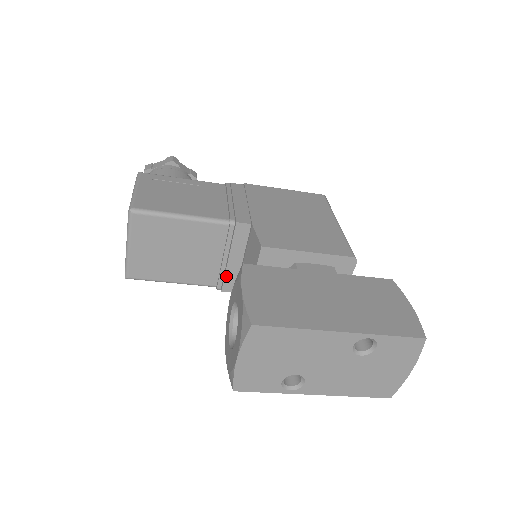
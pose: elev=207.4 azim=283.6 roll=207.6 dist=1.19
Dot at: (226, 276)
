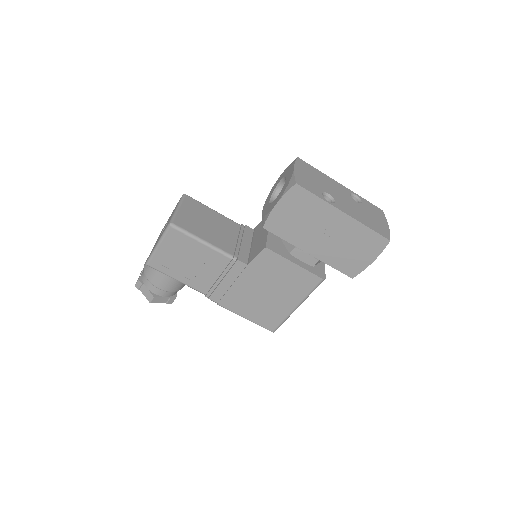
Dot at: (240, 251)
